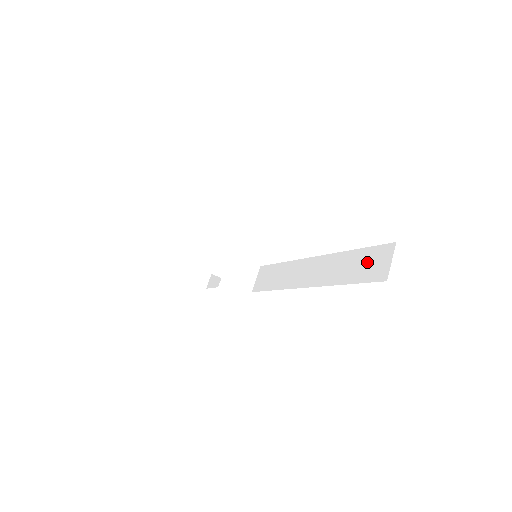
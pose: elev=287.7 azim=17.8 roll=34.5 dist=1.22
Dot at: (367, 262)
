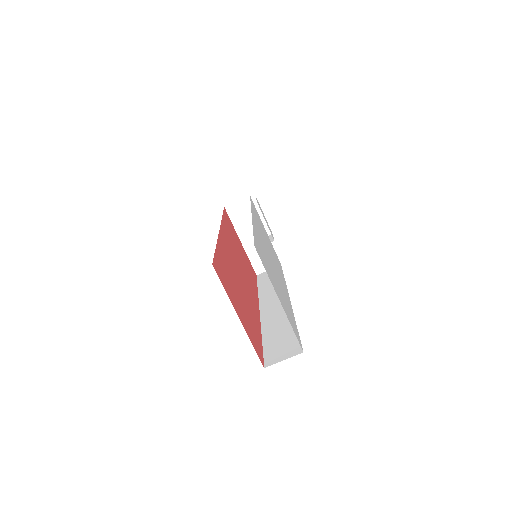
Dot at: (283, 342)
